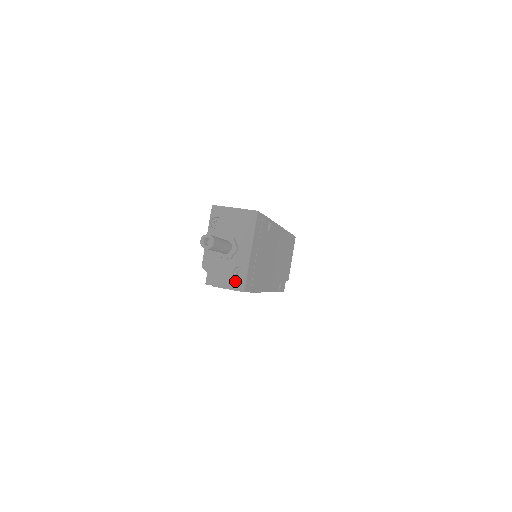
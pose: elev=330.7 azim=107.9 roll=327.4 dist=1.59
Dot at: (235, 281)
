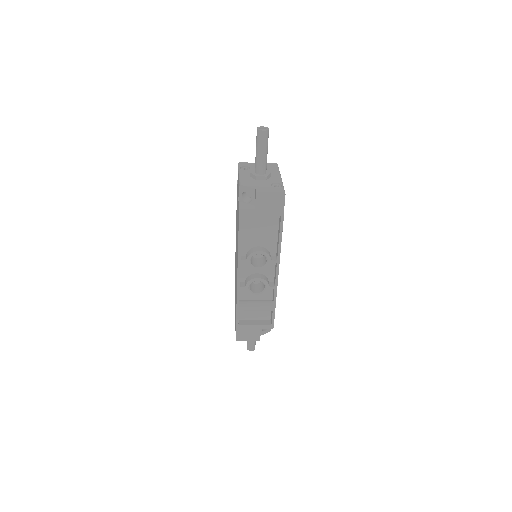
Dot at: (275, 188)
